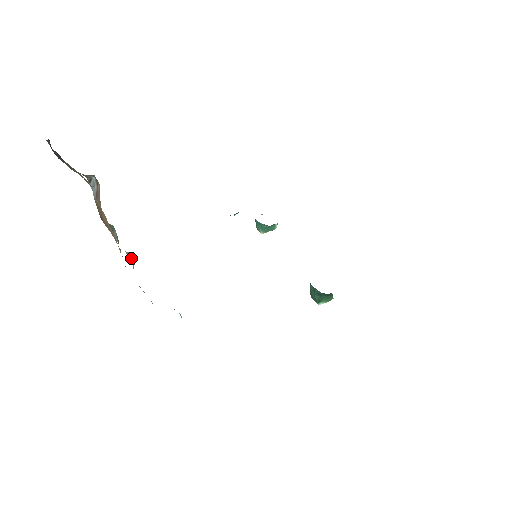
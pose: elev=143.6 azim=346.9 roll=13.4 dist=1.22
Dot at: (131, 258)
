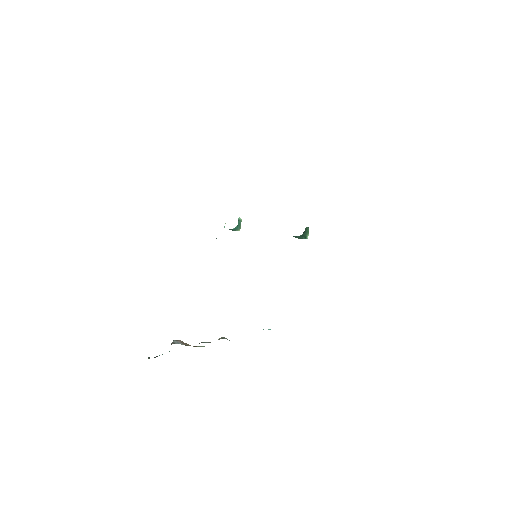
Dot at: (223, 338)
